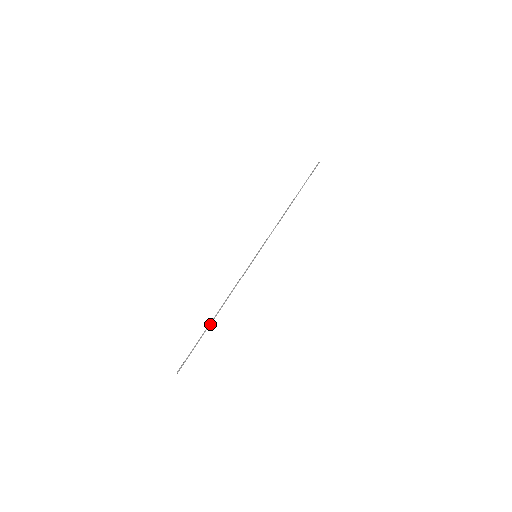
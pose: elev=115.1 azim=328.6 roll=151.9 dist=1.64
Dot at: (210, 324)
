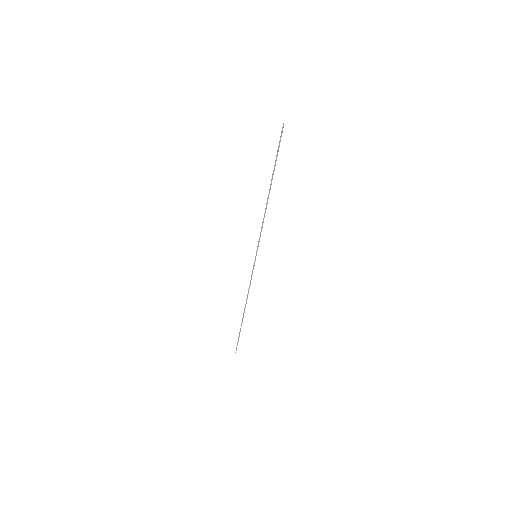
Dot at: occluded
